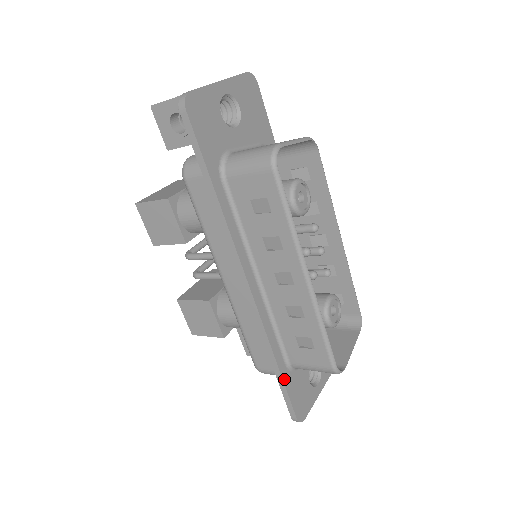
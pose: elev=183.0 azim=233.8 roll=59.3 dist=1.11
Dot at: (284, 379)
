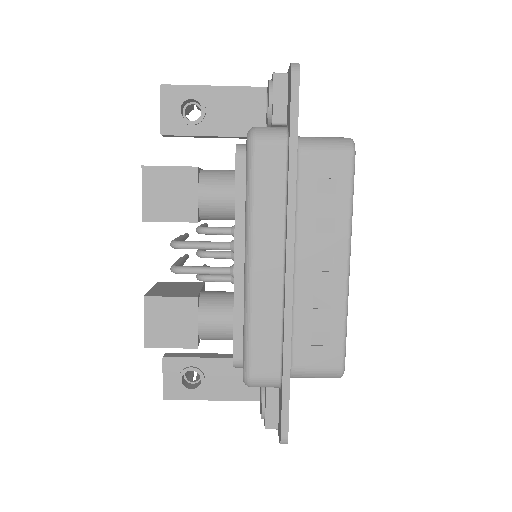
Dot at: (289, 384)
